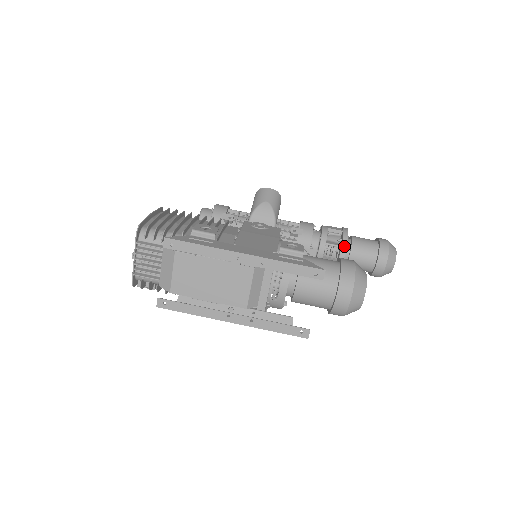
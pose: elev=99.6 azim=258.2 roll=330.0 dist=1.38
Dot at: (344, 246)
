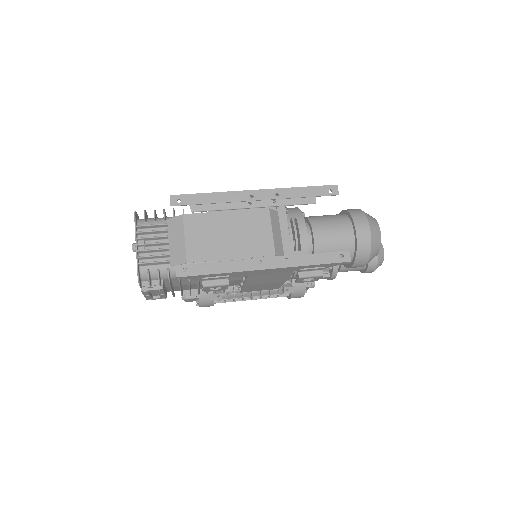
Dot at: occluded
